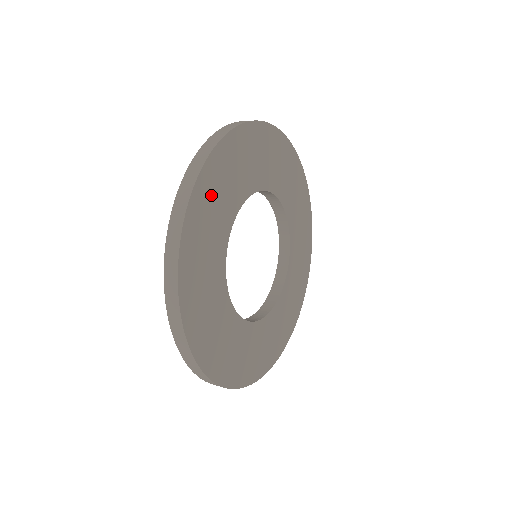
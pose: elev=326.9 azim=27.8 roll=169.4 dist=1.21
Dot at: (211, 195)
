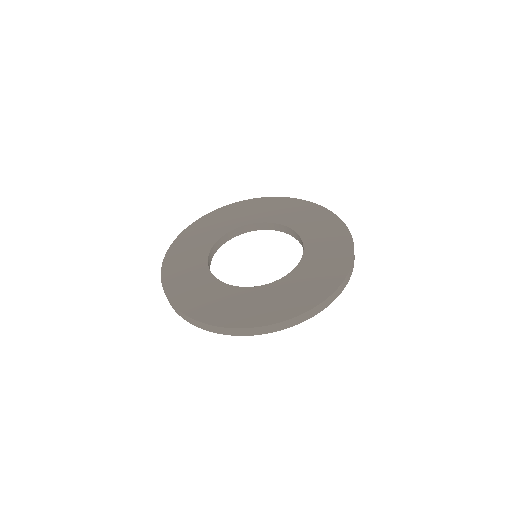
Dot at: occluded
